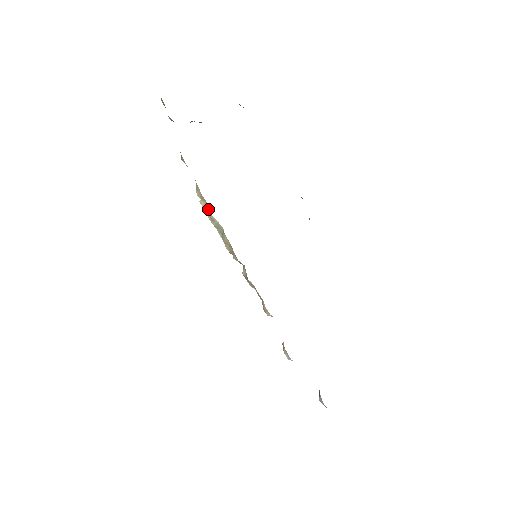
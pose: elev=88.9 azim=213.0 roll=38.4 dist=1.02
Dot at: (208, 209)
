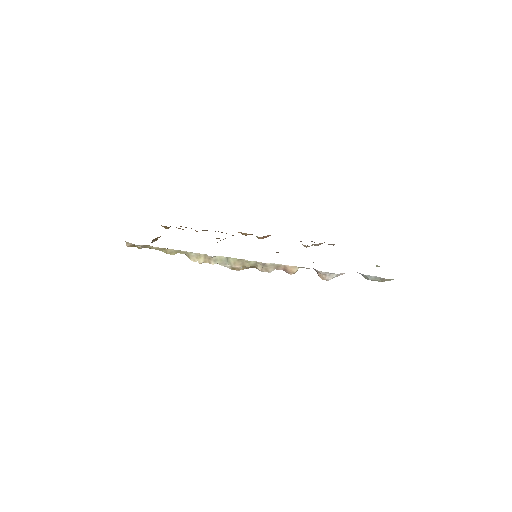
Dot at: (207, 258)
